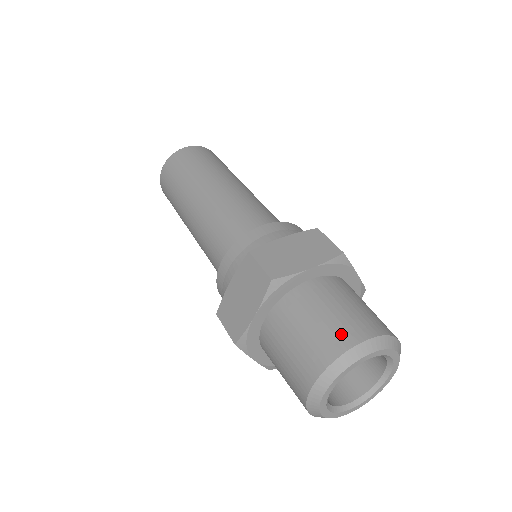
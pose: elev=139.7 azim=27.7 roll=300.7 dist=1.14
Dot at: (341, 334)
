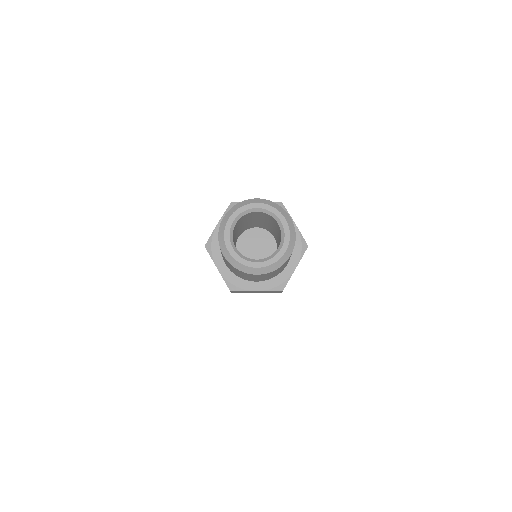
Dot at: occluded
